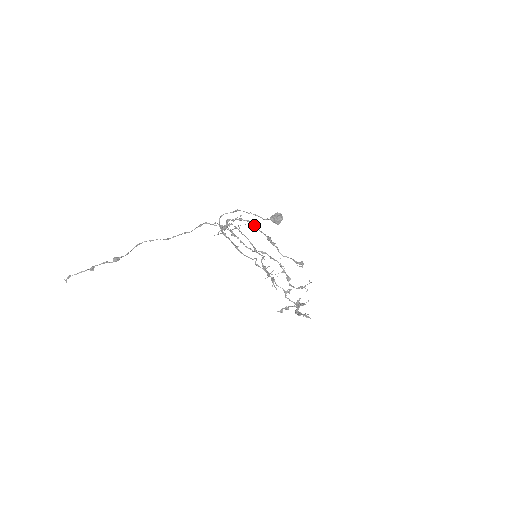
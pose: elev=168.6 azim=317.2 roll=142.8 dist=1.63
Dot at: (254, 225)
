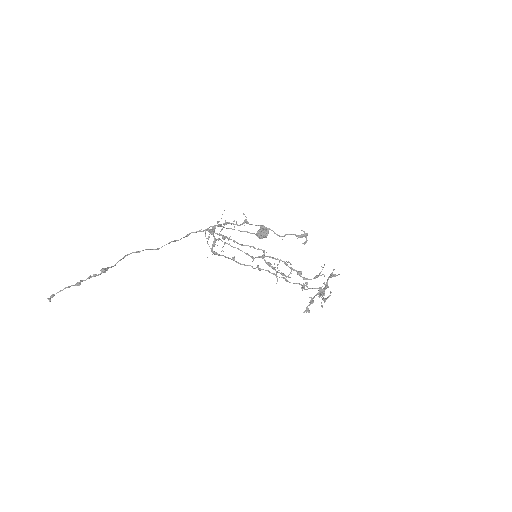
Dot at: (242, 223)
